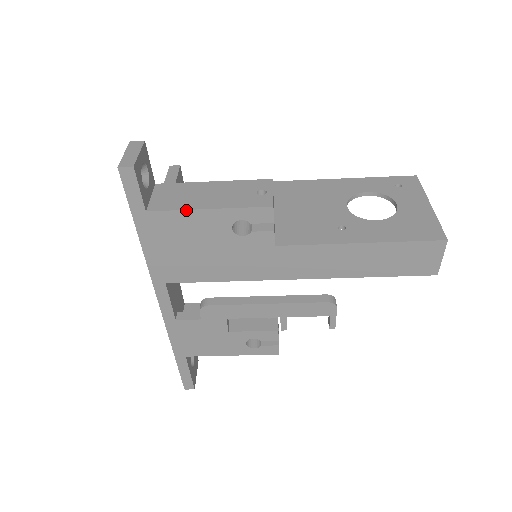
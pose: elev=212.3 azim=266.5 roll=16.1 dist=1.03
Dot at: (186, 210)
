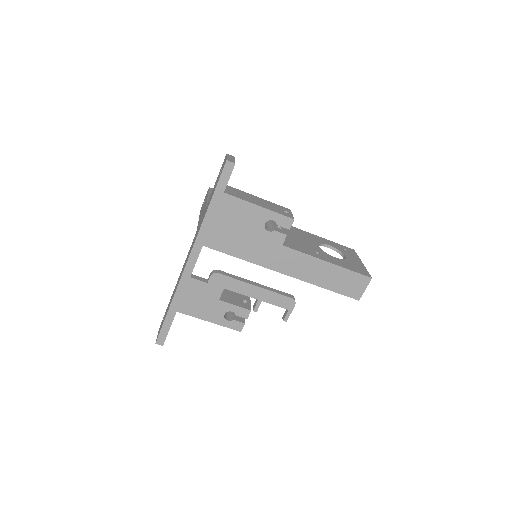
Dot at: (247, 201)
